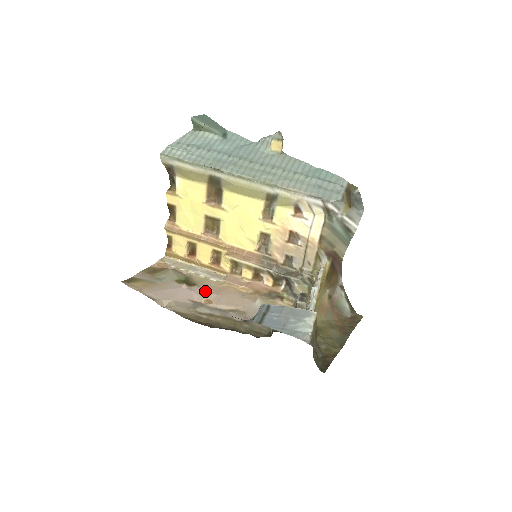
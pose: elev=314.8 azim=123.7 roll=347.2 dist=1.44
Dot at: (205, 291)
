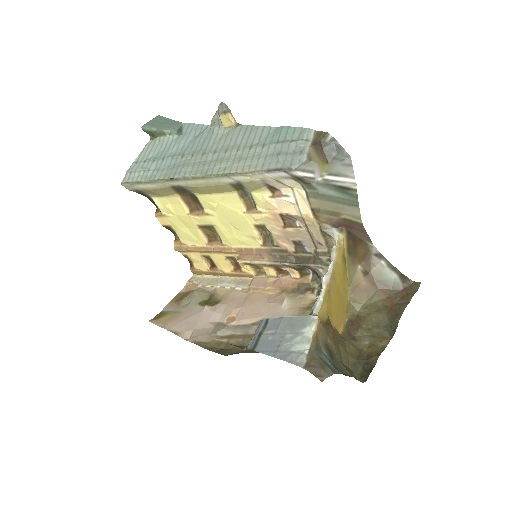
Dot at: (228, 307)
